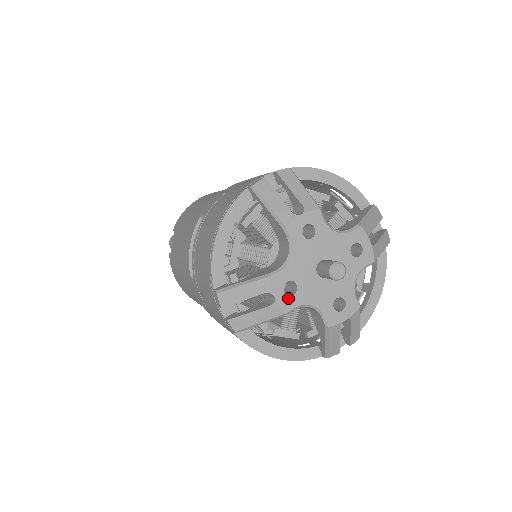
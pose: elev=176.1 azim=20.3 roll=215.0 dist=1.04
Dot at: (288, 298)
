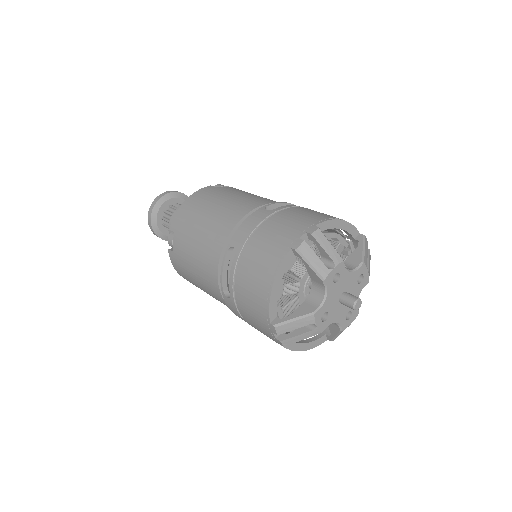
Dot at: (323, 323)
